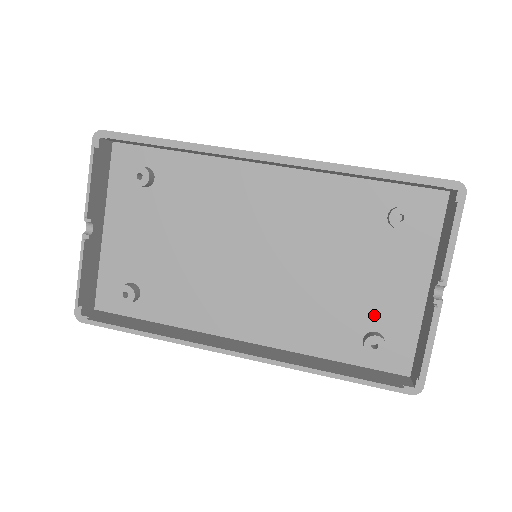
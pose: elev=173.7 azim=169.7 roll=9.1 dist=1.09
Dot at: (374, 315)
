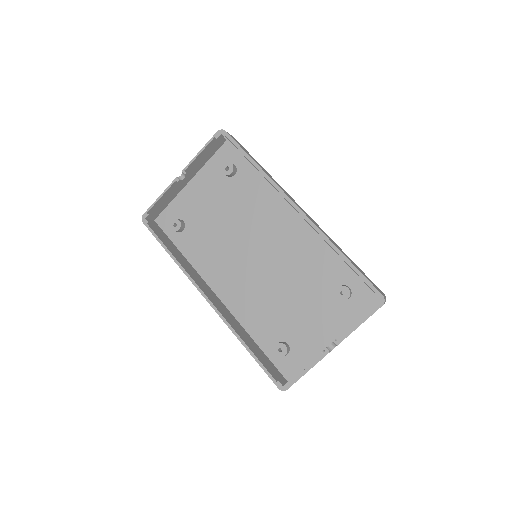
Dot at: (294, 334)
